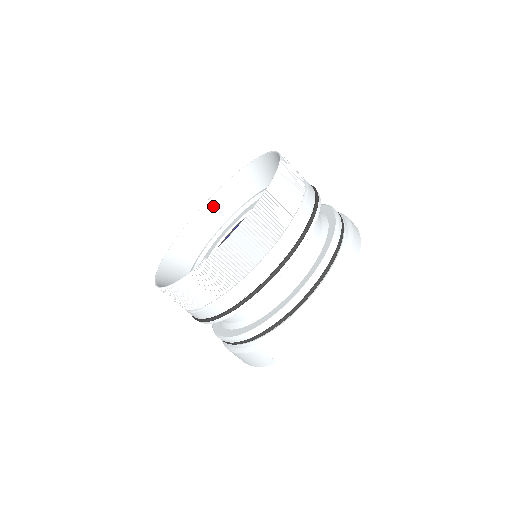
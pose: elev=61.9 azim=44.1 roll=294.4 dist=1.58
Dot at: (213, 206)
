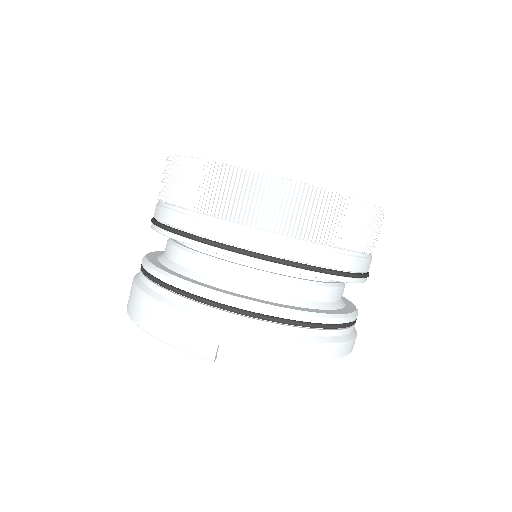
Dot at: occluded
